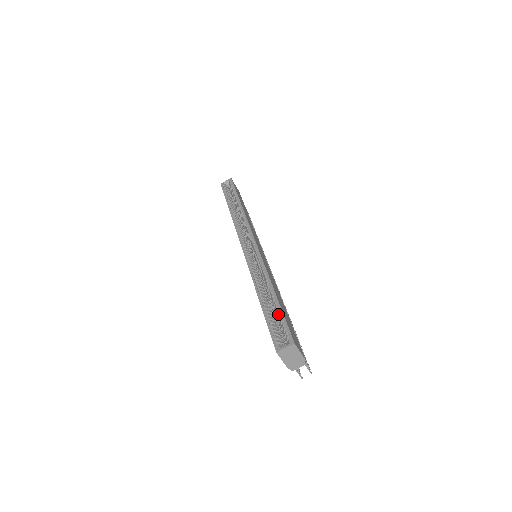
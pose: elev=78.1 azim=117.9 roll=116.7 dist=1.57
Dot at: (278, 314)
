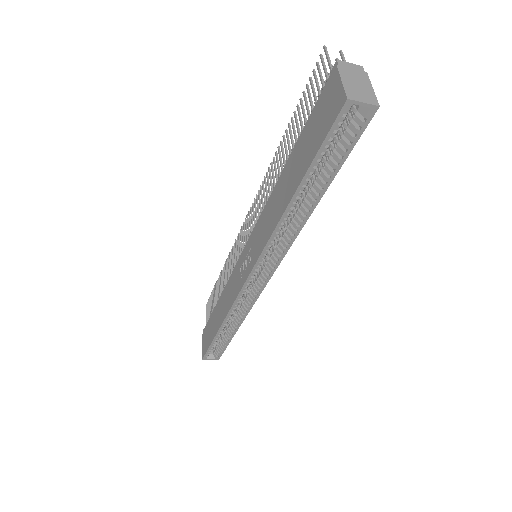
Dot at: (224, 344)
